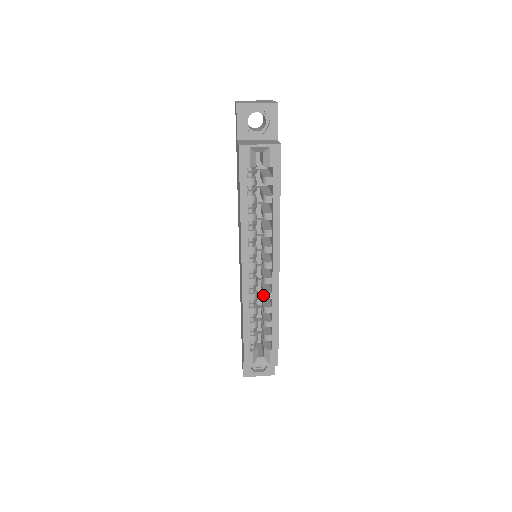
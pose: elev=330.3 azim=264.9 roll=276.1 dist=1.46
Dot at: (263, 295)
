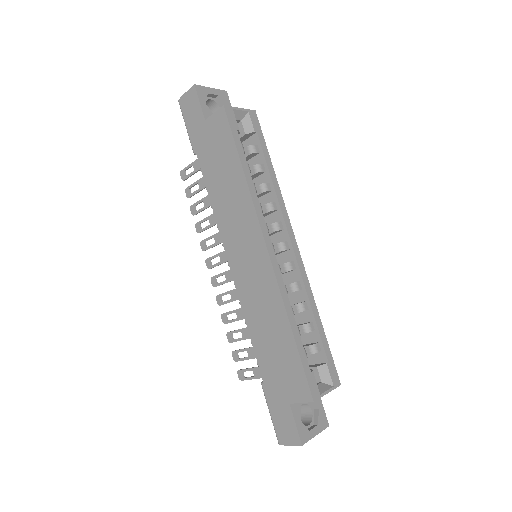
Dot at: (291, 289)
